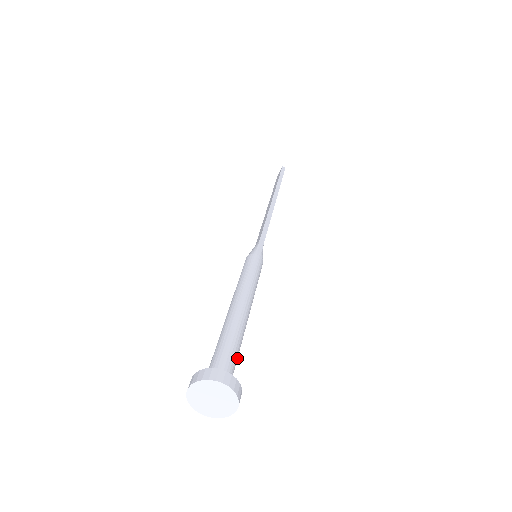
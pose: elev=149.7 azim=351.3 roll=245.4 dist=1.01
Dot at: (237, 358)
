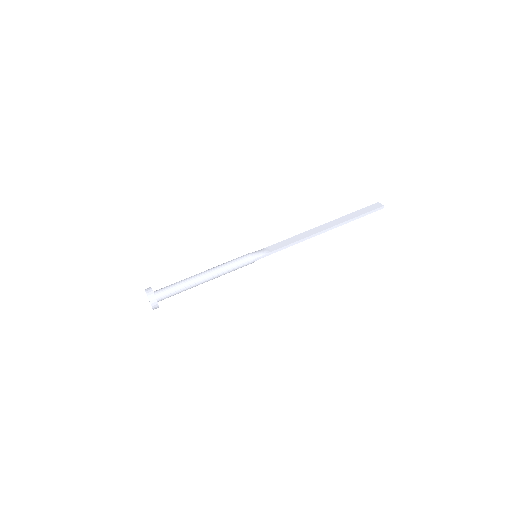
Dot at: (175, 294)
